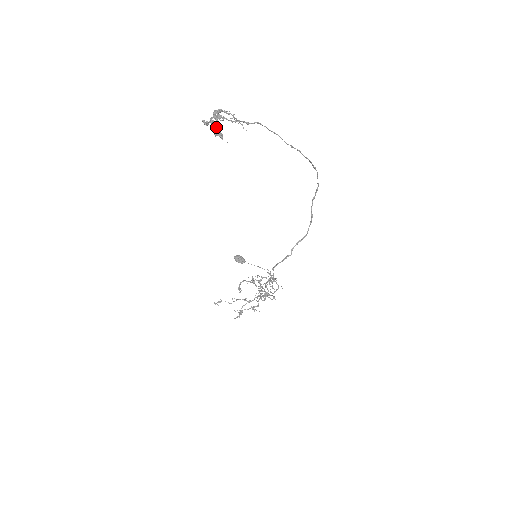
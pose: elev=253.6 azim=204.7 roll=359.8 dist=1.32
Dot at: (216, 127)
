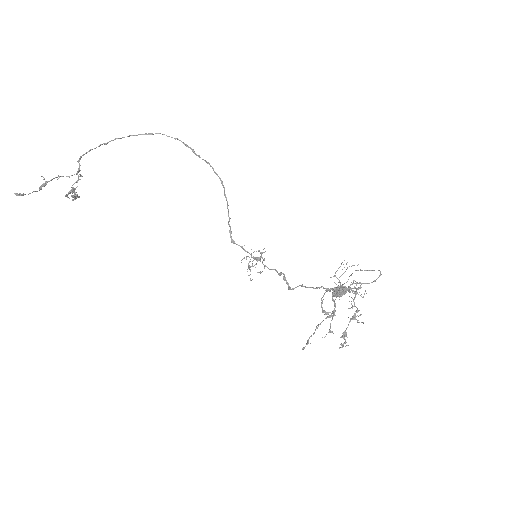
Dot at: occluded
